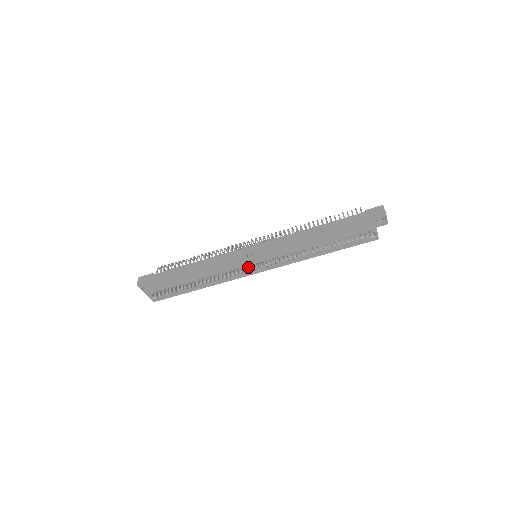
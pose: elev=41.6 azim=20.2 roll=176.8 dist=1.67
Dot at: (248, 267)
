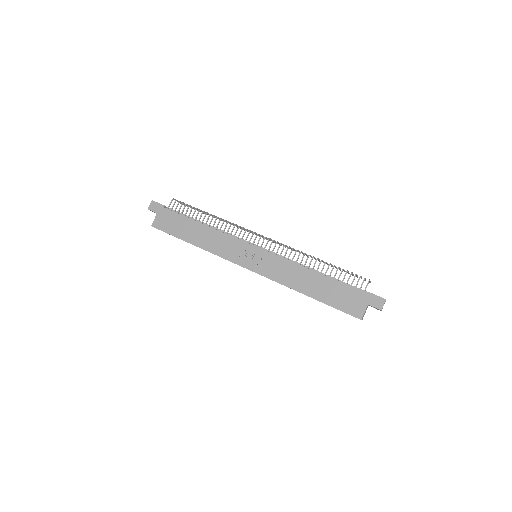
Dot at: occluded
